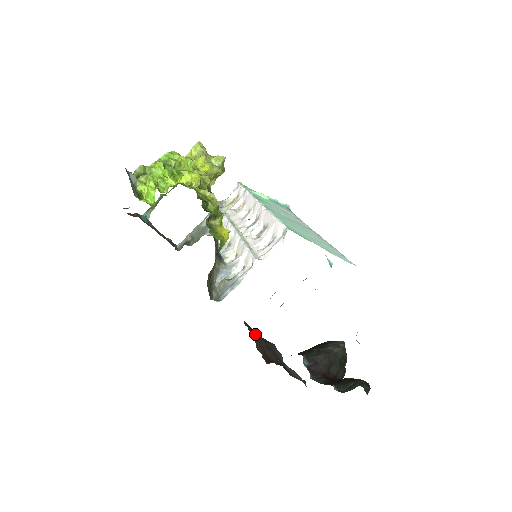
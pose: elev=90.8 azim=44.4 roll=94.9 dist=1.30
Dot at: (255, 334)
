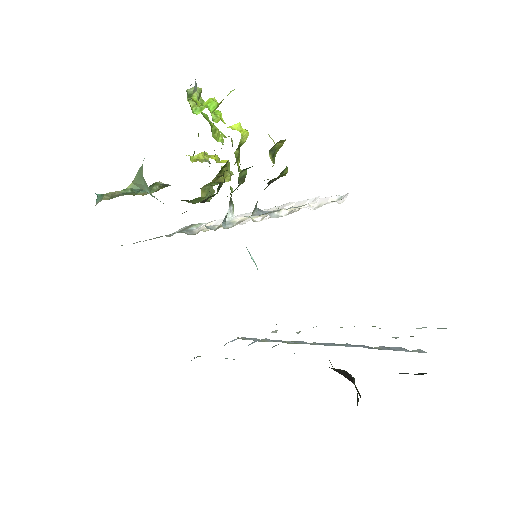
Dot at: occluded
